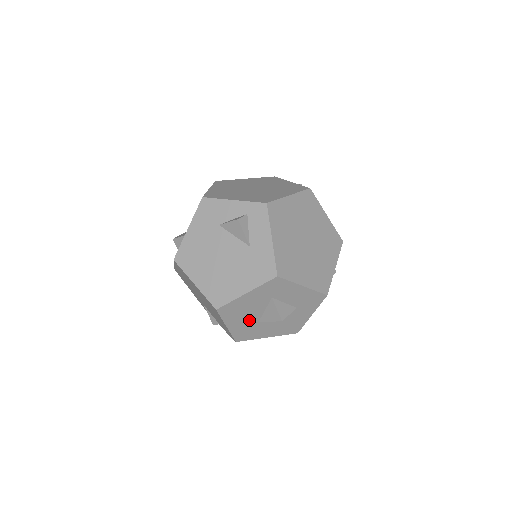
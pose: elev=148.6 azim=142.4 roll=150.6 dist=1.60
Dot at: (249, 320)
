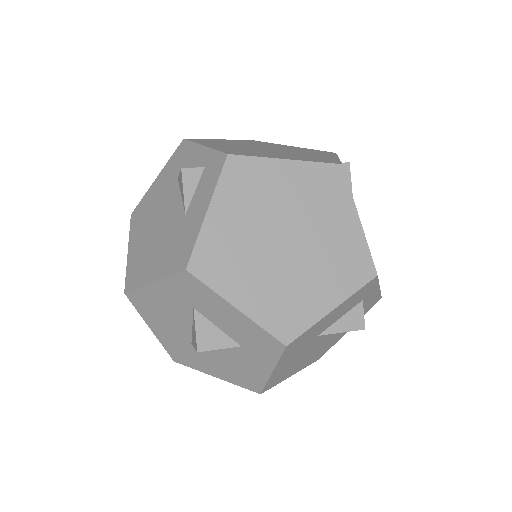
Dot at: (177, 333)
